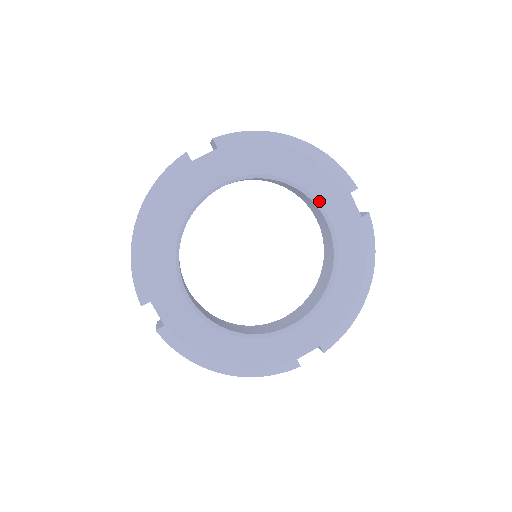
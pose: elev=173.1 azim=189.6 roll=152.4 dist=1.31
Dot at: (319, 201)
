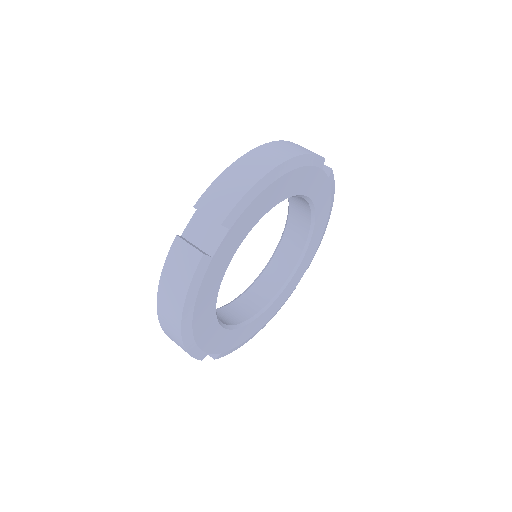
Dot at: (303, 194)
